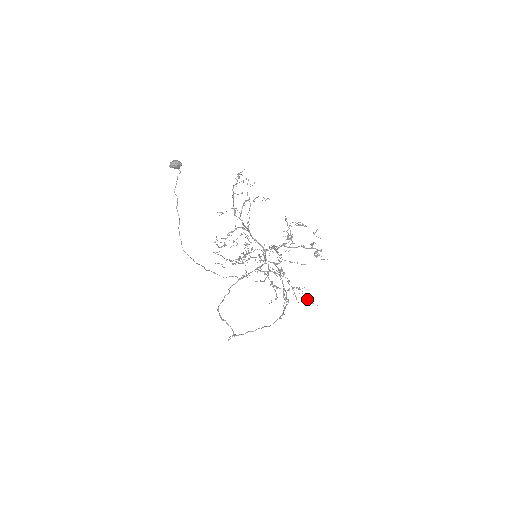
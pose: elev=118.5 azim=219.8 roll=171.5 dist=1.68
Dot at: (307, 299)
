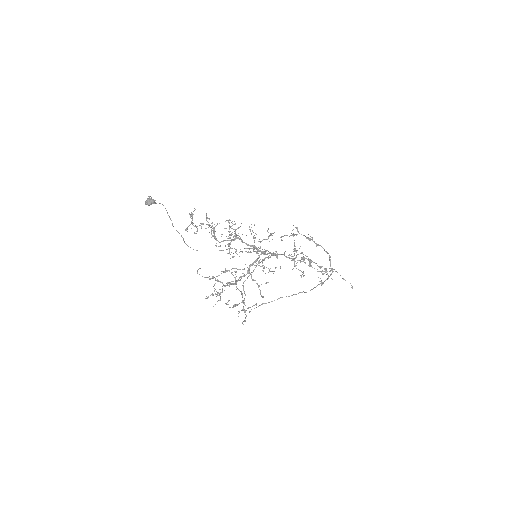
Dot at: occluded
